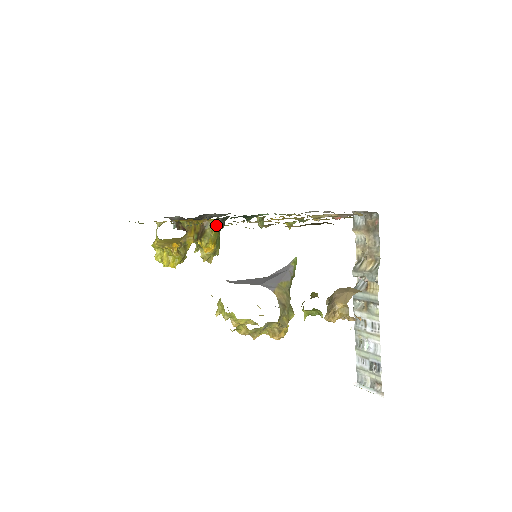
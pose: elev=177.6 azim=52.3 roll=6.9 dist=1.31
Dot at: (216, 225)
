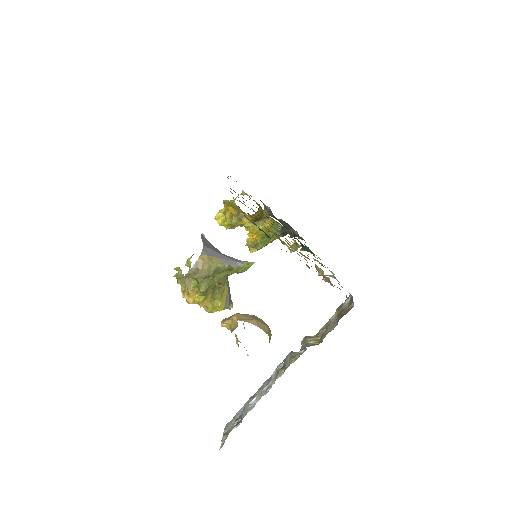
Dot at: (272, 225)
